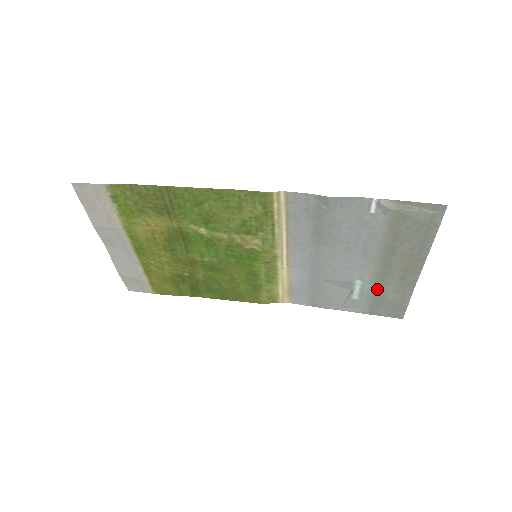
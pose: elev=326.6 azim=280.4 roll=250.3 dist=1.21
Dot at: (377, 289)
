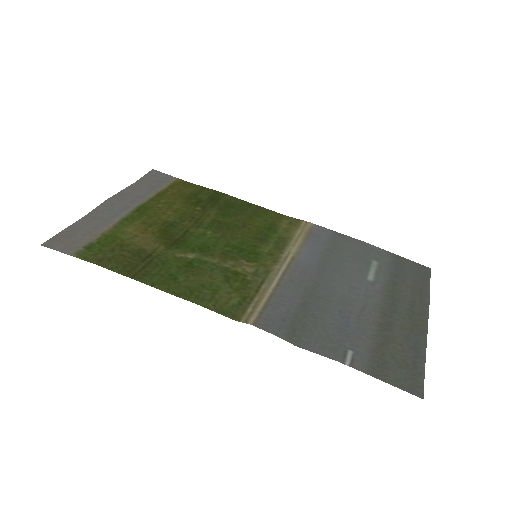
Dot at: (392, 281)
